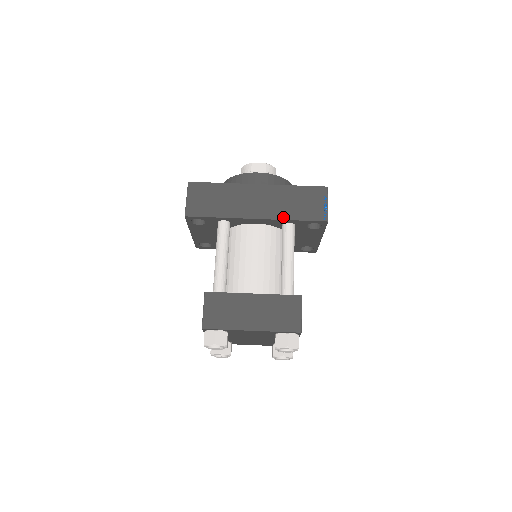
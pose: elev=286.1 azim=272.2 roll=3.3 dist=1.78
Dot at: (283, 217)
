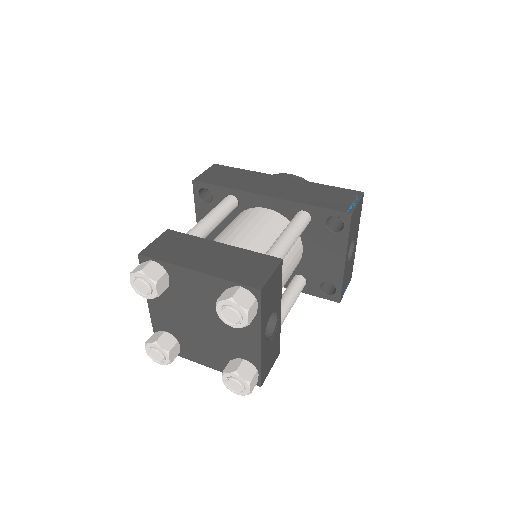
Dot at: (298, 200)
